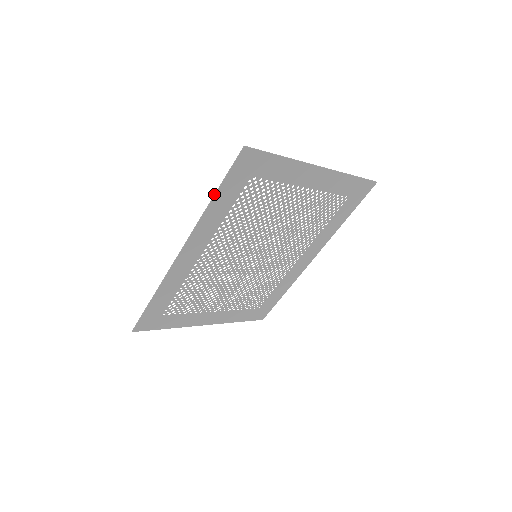
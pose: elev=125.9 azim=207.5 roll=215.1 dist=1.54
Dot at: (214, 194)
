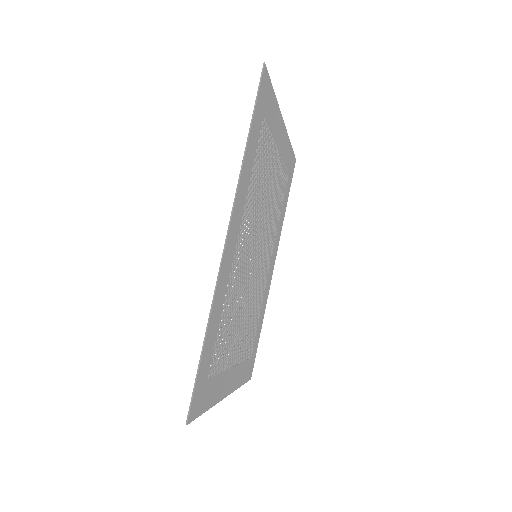
Dot at: (248, 134)
